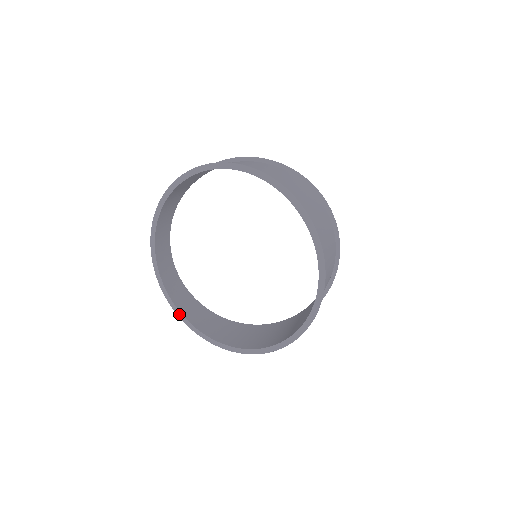
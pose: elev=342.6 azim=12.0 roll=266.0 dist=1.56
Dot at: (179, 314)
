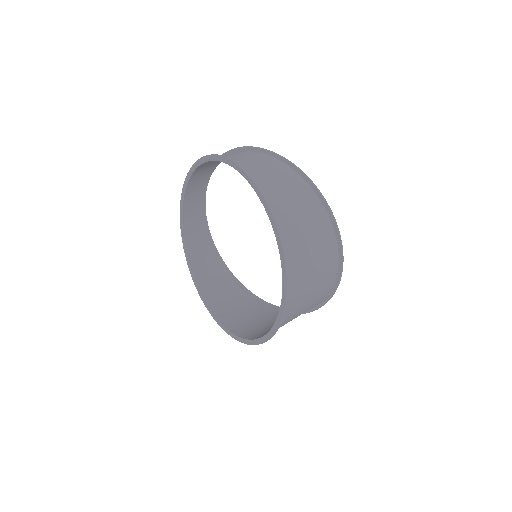
Dot at: (183, 241)
